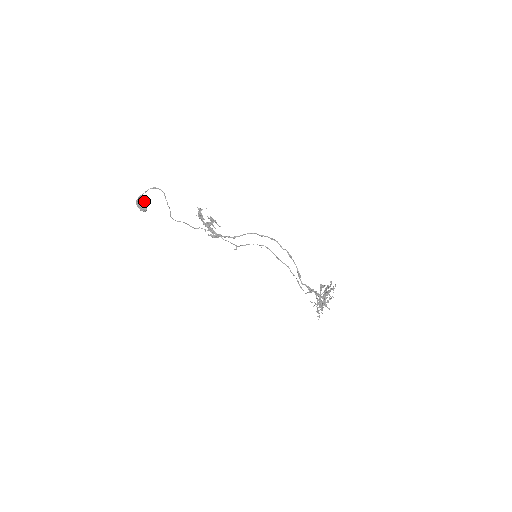
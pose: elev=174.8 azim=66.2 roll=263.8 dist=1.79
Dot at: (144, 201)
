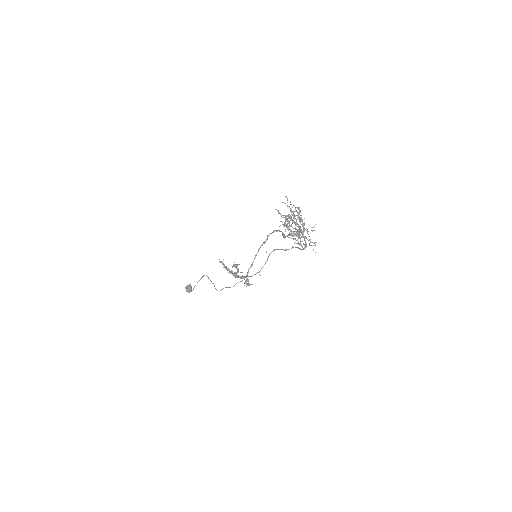
Dot at: (189, 284)
